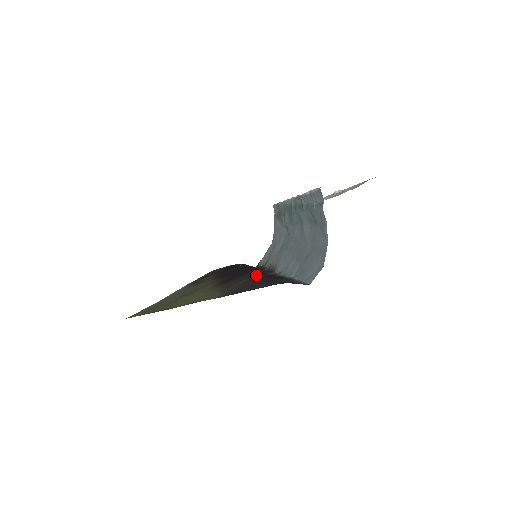
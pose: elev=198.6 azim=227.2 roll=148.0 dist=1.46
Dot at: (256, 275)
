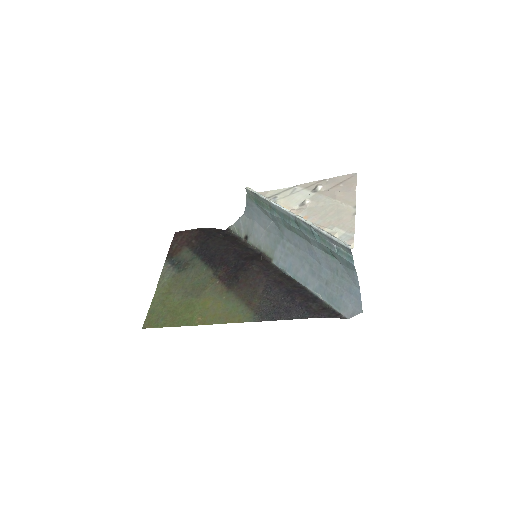
Dot at: (268, 281)
